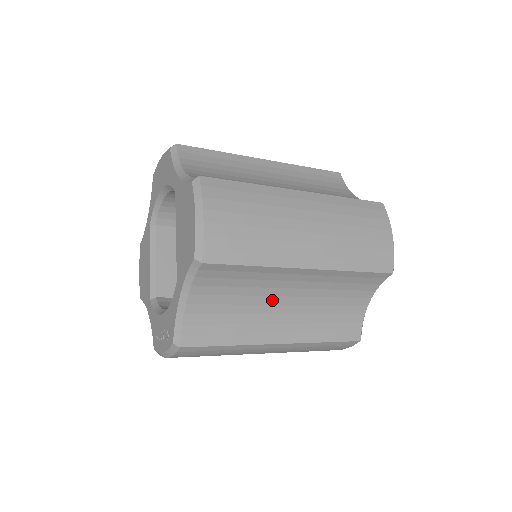
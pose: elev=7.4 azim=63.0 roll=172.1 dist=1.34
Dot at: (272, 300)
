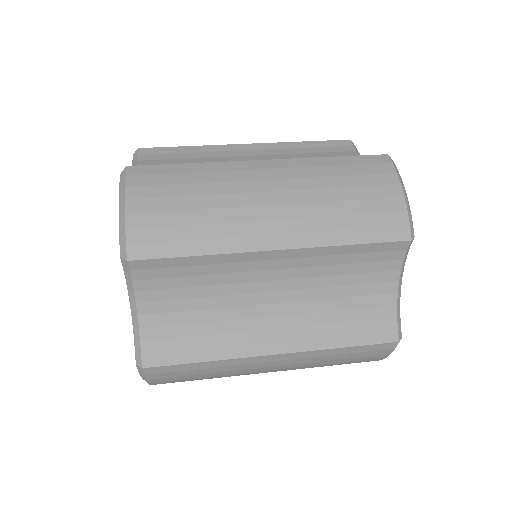
Dot at: (249, 299)
